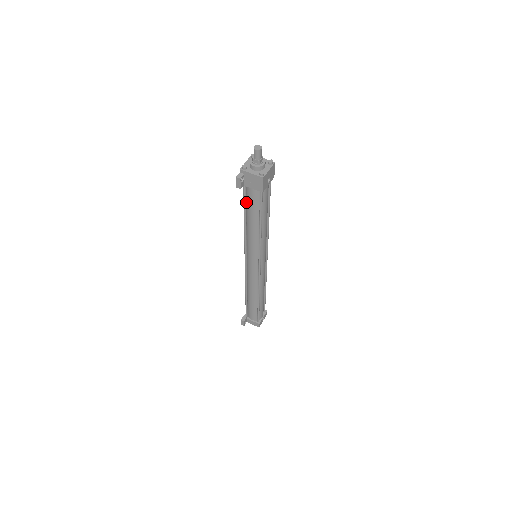
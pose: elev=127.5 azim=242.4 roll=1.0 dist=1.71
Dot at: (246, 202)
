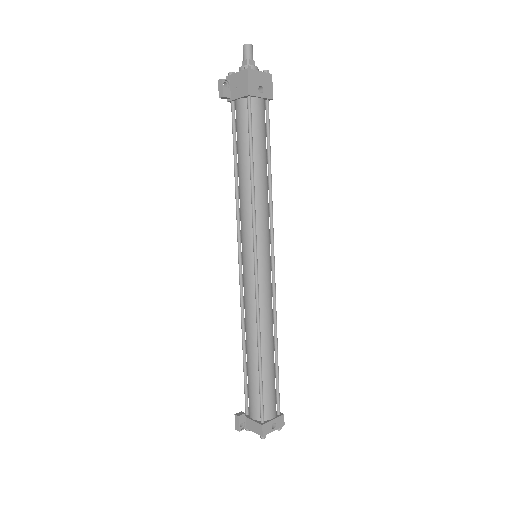
Dot at: occluded
